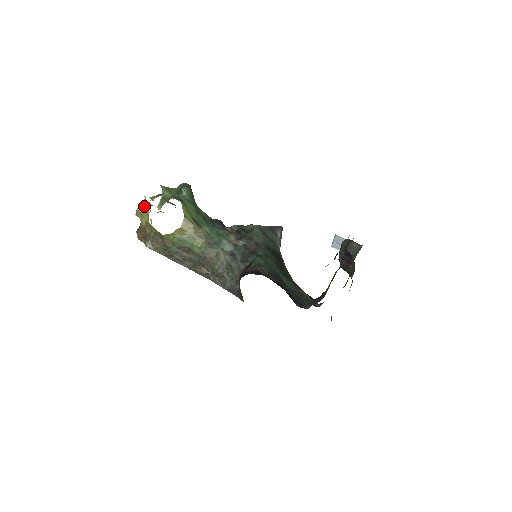
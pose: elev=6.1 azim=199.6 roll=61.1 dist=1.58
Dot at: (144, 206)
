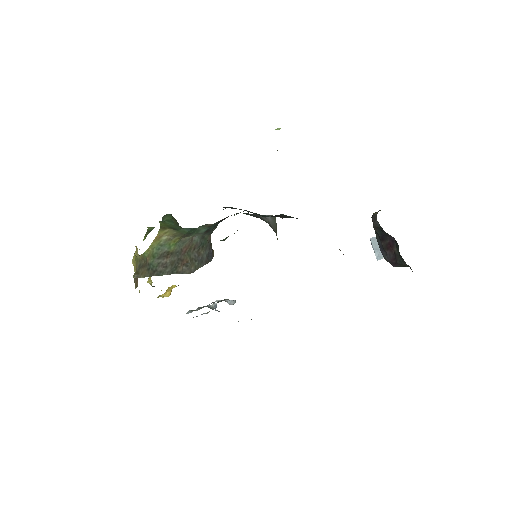
Dot at: (135, 251)
